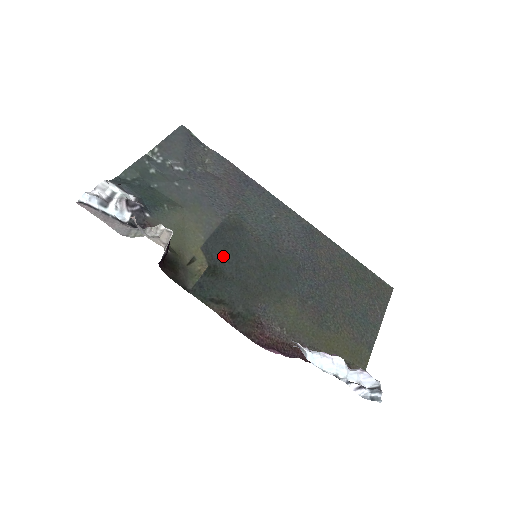
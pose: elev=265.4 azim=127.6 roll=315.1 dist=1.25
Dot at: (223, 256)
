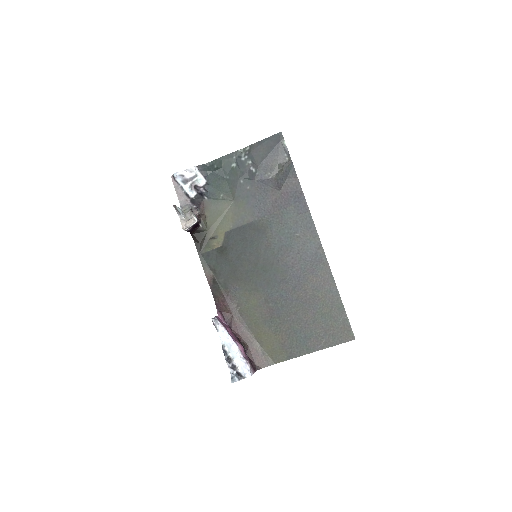
Dot at: (236, 244)
